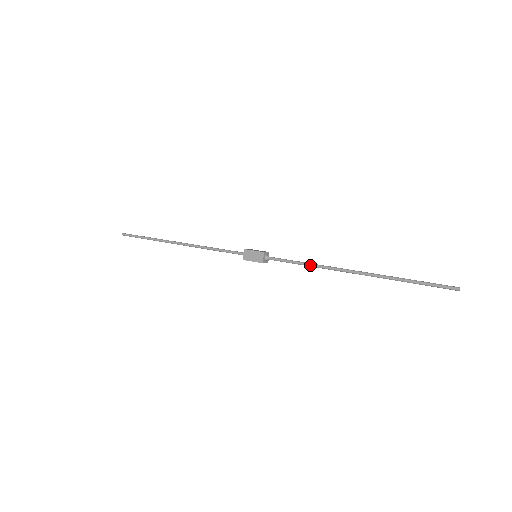
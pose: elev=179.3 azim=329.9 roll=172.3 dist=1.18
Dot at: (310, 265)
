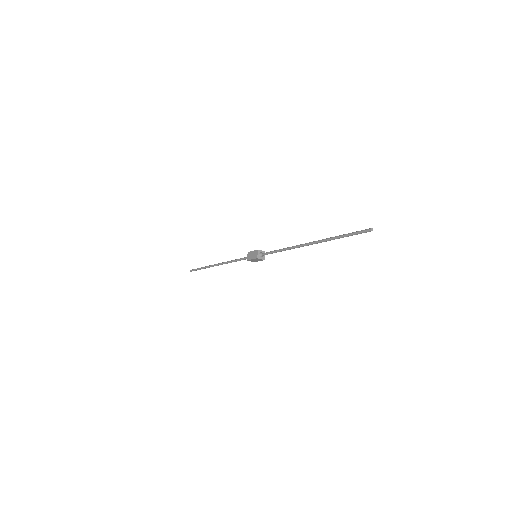
Dot at: (284, 249)
